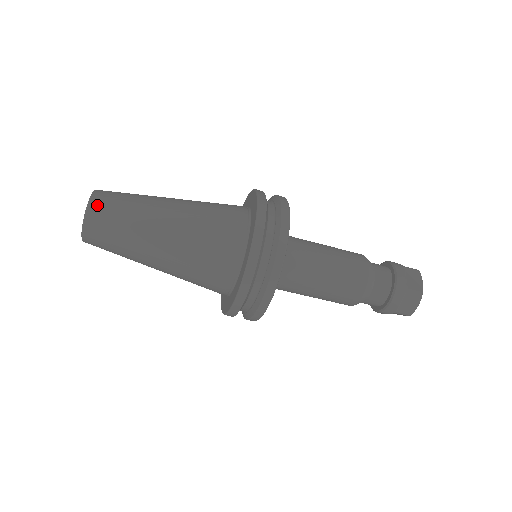
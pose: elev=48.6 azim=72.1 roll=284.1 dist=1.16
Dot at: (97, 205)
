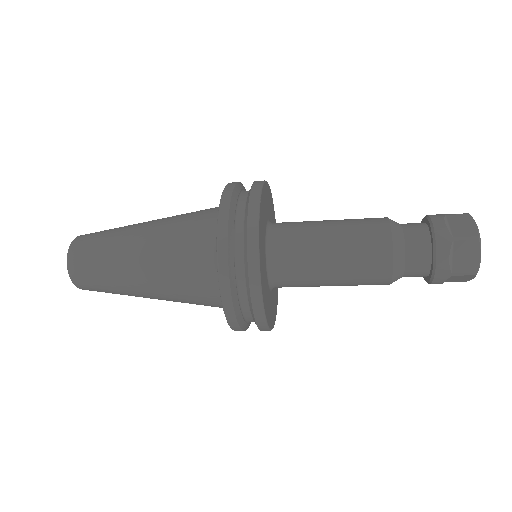
Dot at: (76, 246)
